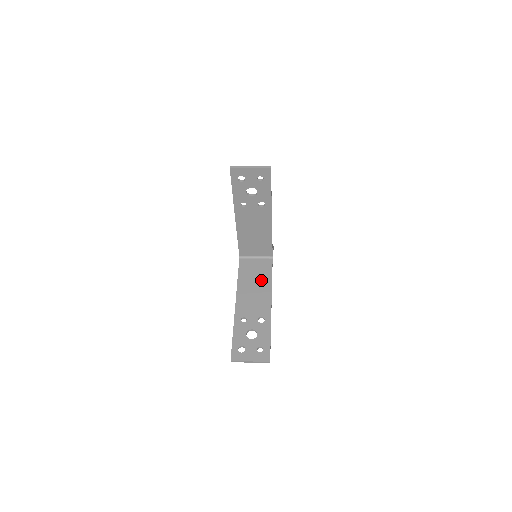
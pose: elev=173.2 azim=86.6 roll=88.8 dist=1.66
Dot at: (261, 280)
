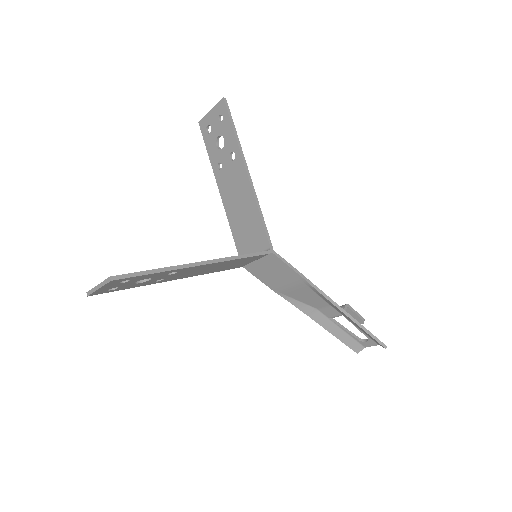
Dot at: occluded
